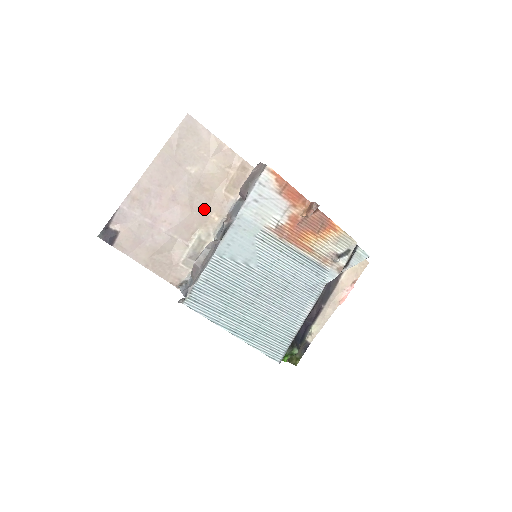
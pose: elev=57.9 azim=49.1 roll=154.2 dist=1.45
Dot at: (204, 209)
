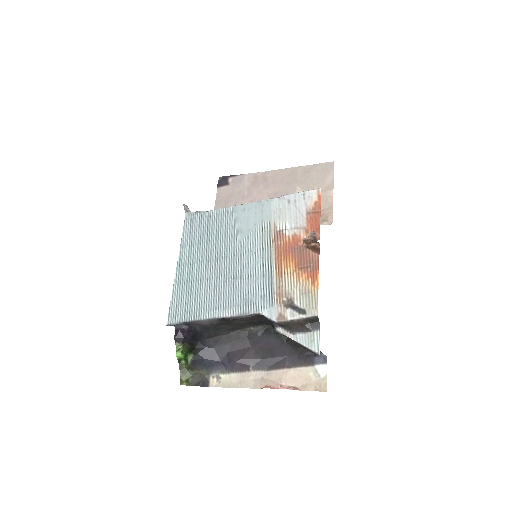
Dot at: occluded
